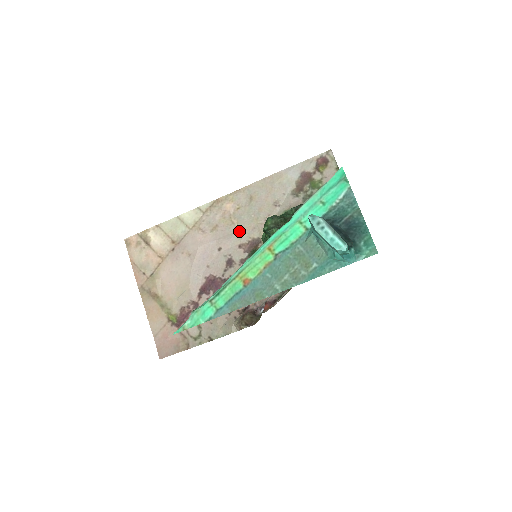
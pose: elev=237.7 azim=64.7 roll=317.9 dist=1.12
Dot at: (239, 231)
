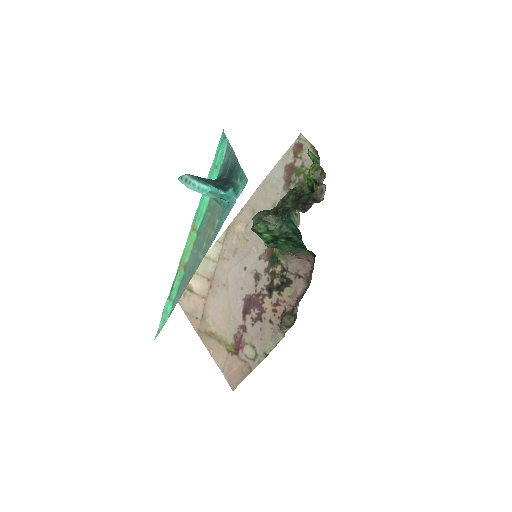
Dot at: (254, 245)
